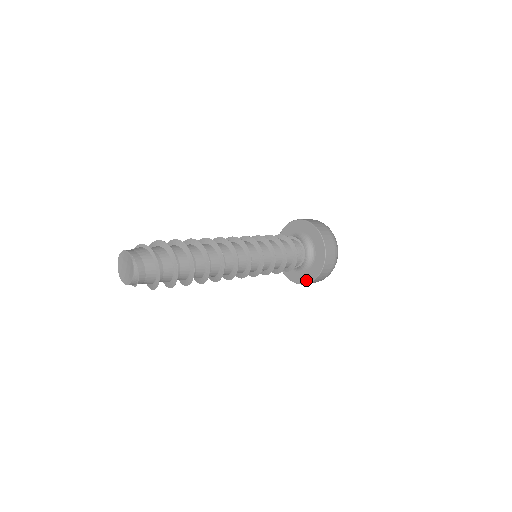
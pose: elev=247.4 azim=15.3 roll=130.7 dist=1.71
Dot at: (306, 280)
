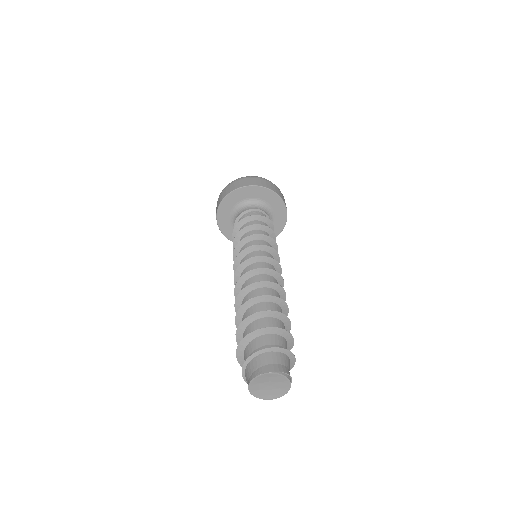
Dot at: occluded
